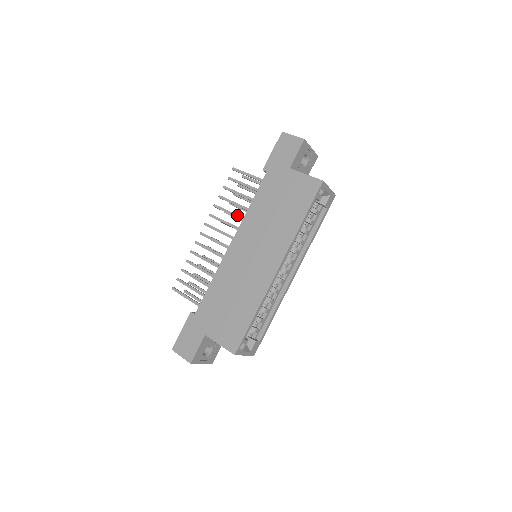
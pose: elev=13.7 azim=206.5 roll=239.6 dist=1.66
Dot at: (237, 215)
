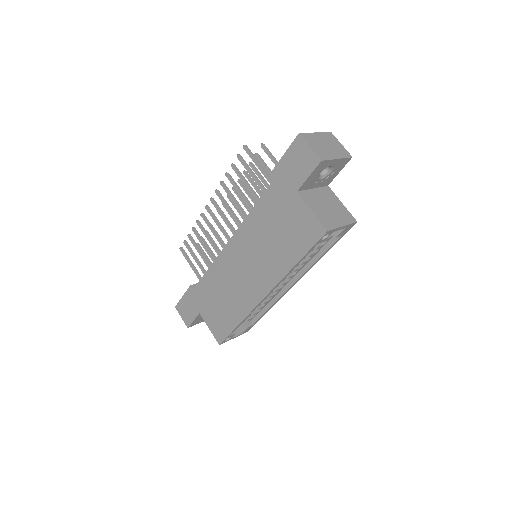
Dot at: (240, 209)
